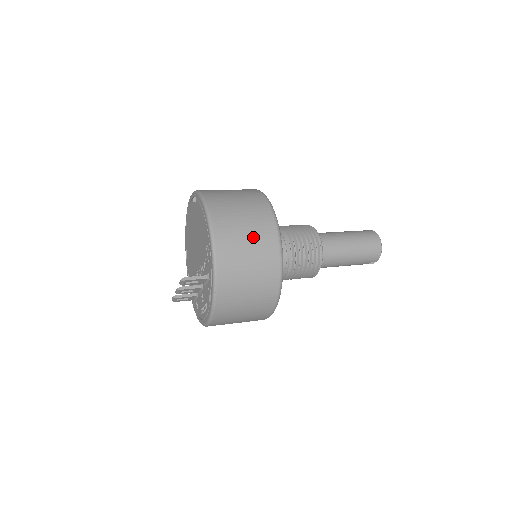
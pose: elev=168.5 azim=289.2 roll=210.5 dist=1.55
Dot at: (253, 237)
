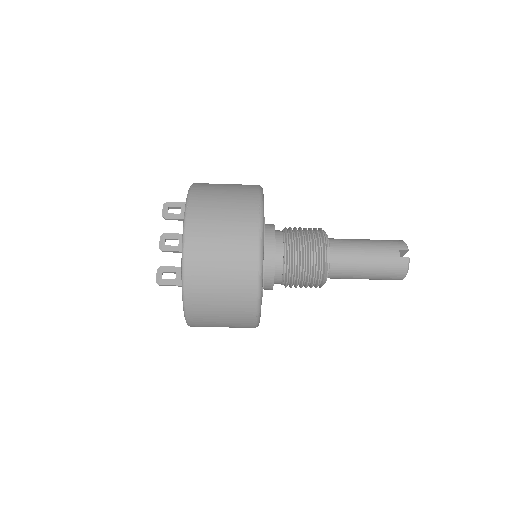
Dot at: occluded
